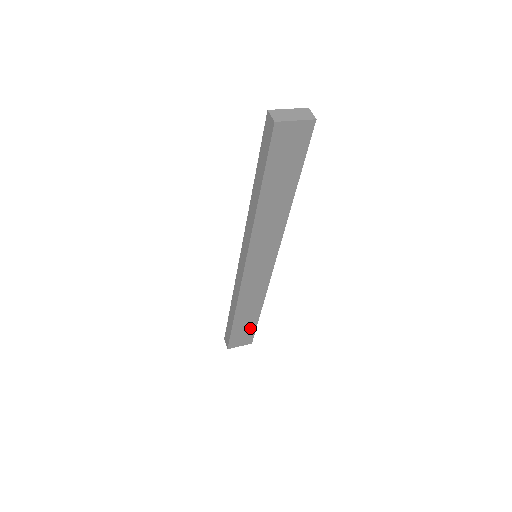
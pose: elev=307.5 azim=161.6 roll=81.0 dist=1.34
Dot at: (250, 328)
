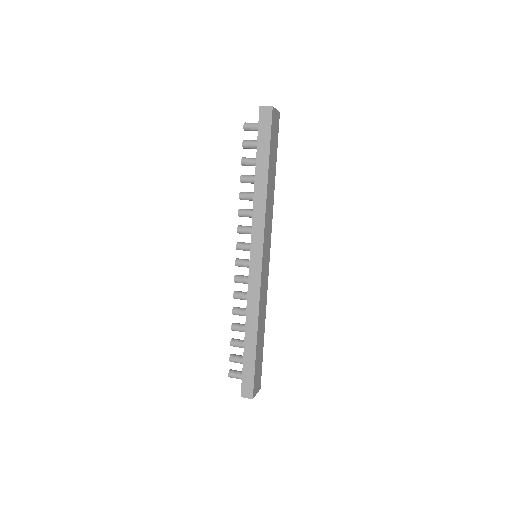
Dot at: (260, 359)
